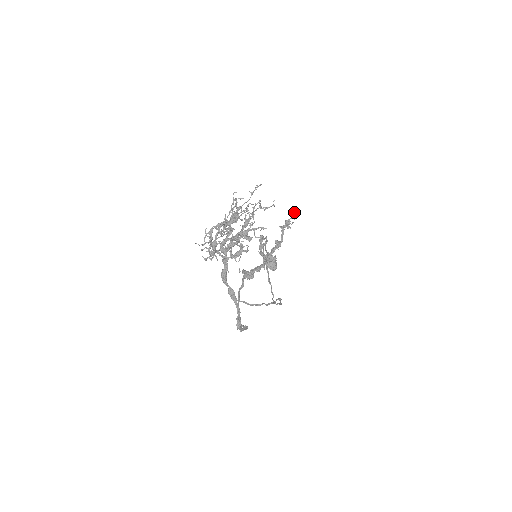
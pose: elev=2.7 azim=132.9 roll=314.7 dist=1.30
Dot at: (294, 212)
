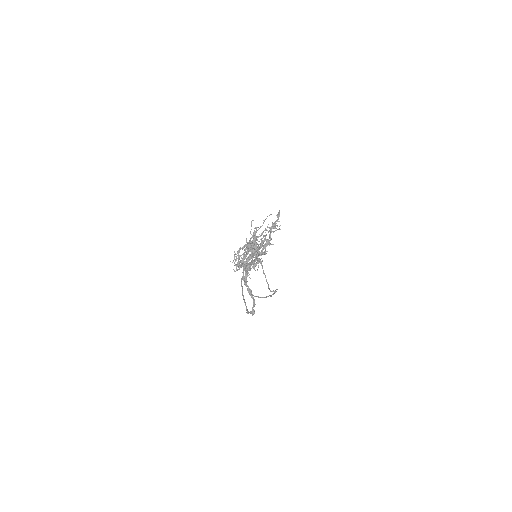
Dot at: (279, 216)
